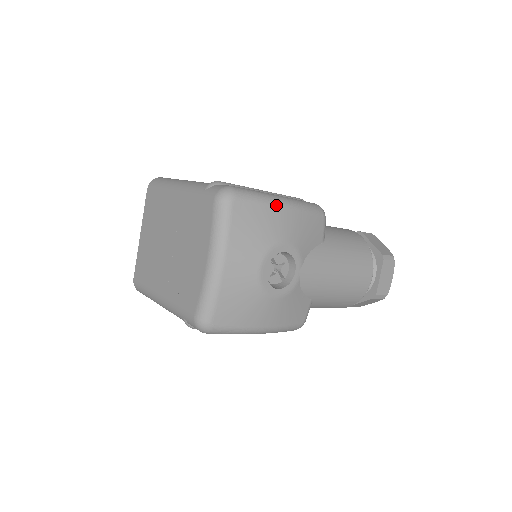
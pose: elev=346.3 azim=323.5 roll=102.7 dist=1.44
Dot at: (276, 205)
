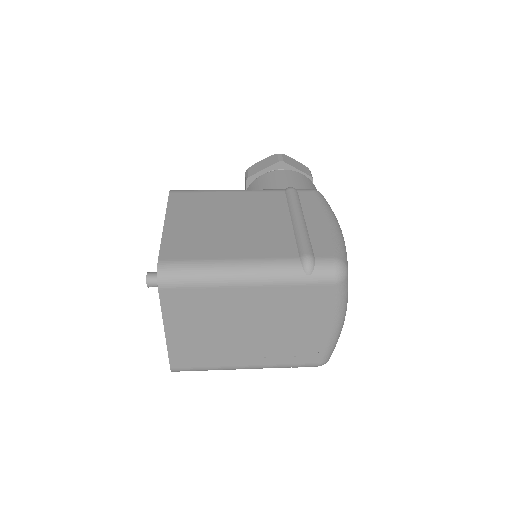
Dot at: (343, 237)
